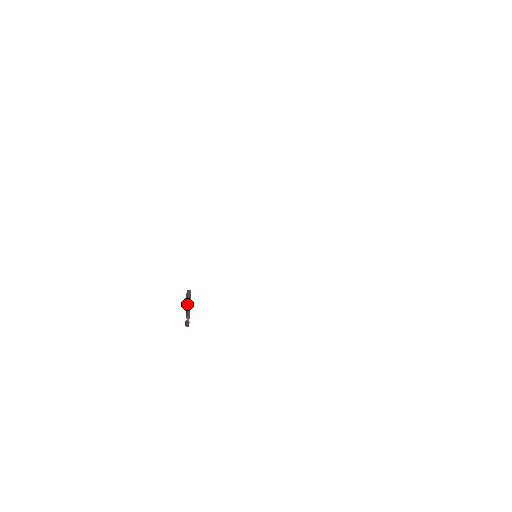
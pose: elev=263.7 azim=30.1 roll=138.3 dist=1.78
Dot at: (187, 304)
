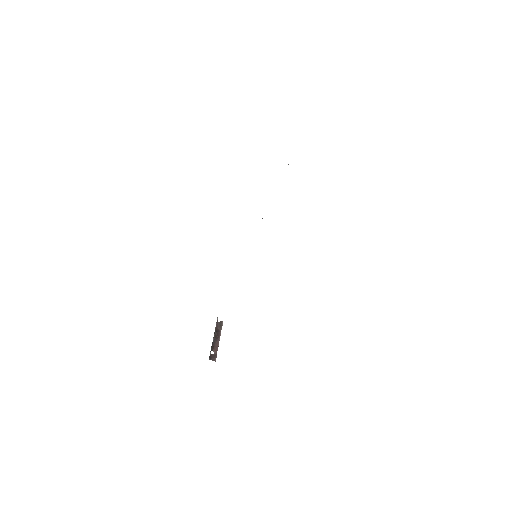
Dot at: (215, 336)
